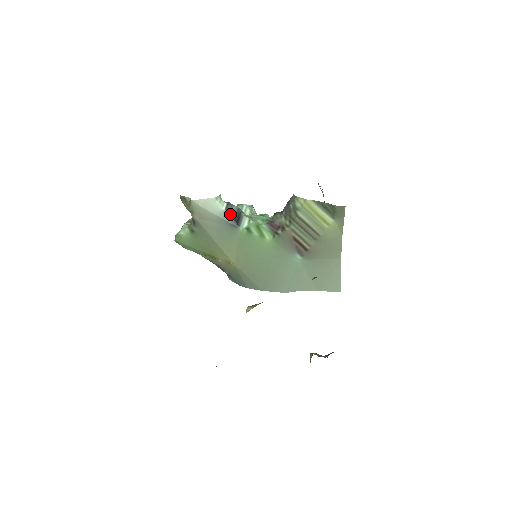
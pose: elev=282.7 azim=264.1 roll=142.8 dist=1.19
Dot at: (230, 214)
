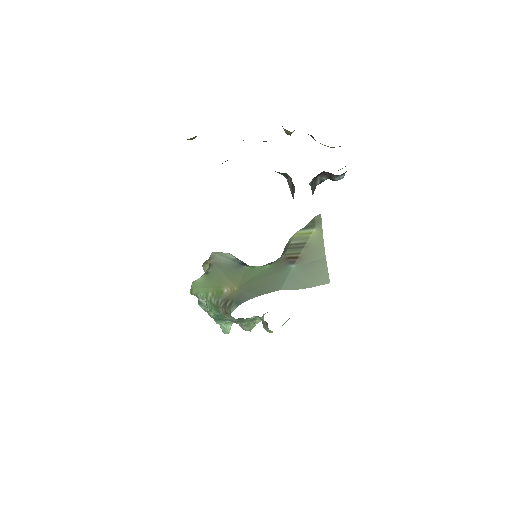
Dot at: (239, 261)
